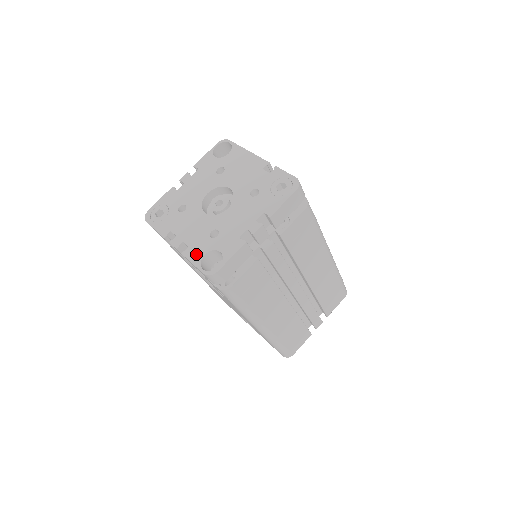
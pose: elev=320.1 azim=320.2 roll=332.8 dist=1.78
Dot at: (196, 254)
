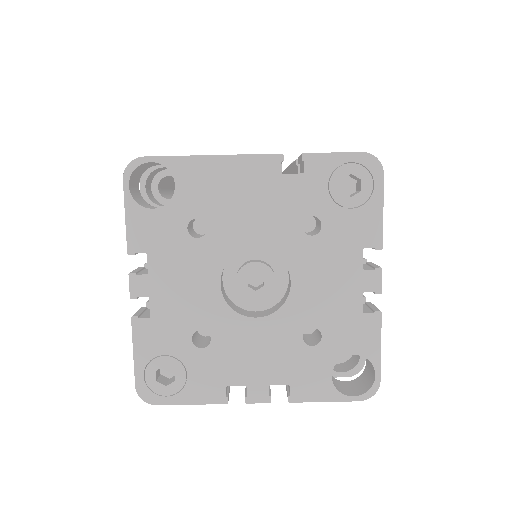
Dot at: (316, 386)
